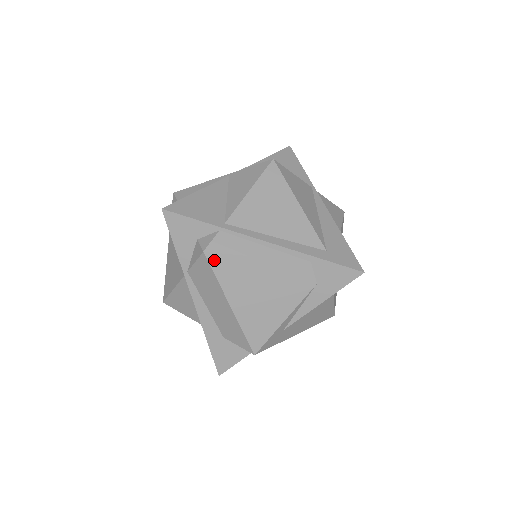
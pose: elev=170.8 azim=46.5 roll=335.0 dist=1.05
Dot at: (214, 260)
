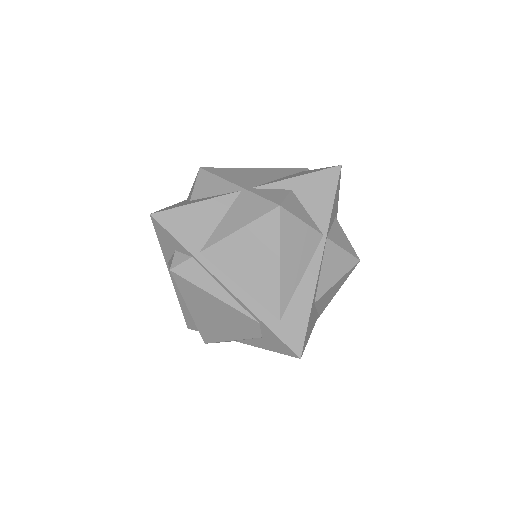
Dot at: (178, 279)
